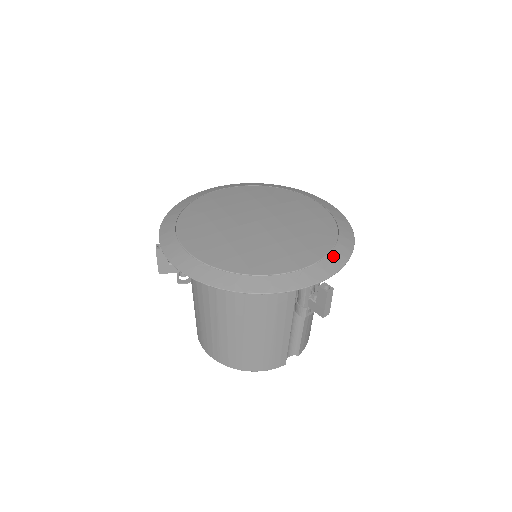
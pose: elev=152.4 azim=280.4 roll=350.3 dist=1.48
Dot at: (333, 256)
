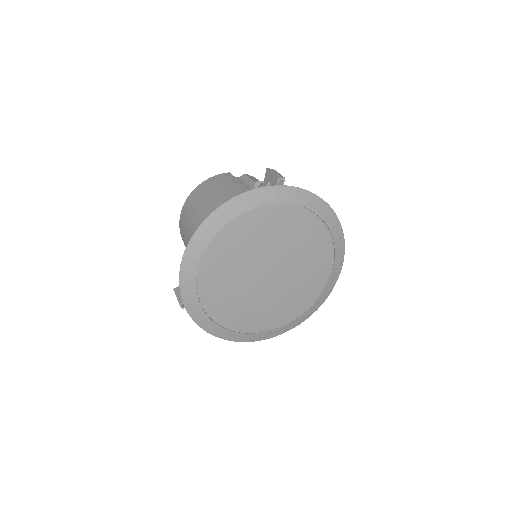
Dot at: (328, 288)
